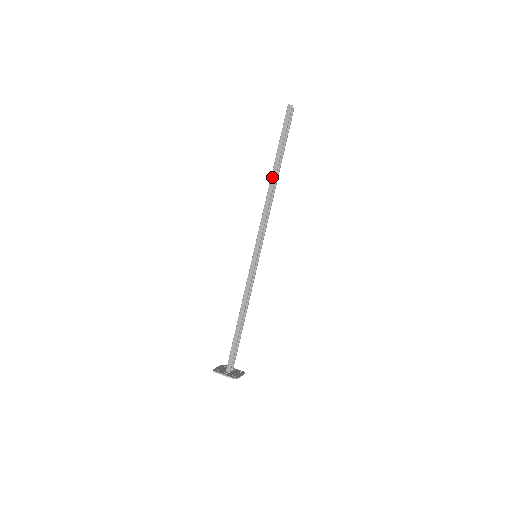
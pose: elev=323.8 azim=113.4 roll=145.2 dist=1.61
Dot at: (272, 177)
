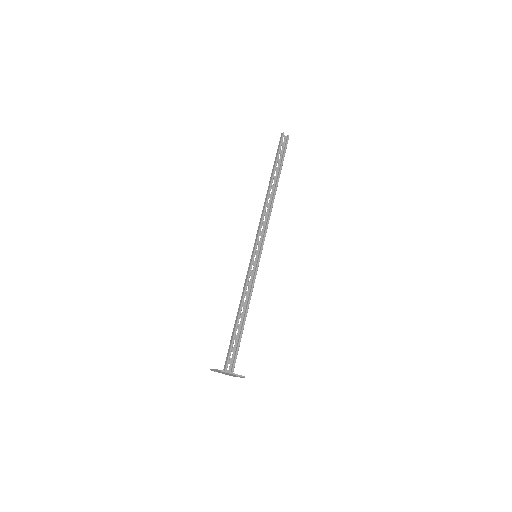
Dot at: (268, 188)
